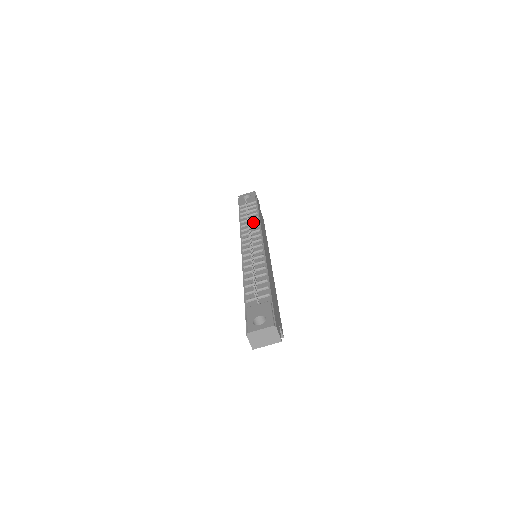
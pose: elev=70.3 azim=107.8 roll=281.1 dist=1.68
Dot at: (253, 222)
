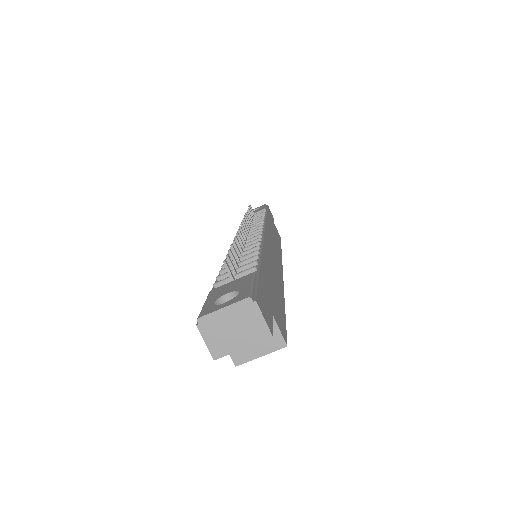
Dot at: (256, 221)
